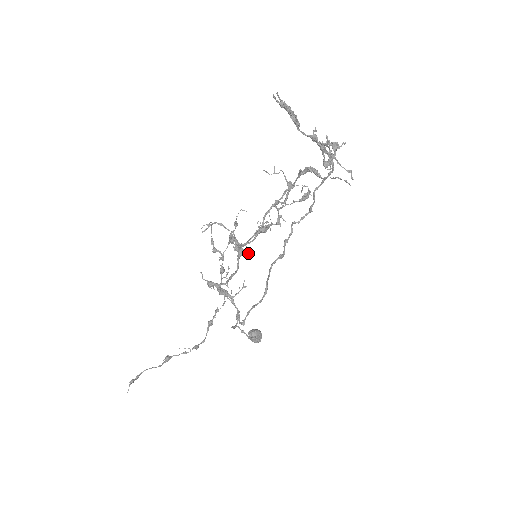
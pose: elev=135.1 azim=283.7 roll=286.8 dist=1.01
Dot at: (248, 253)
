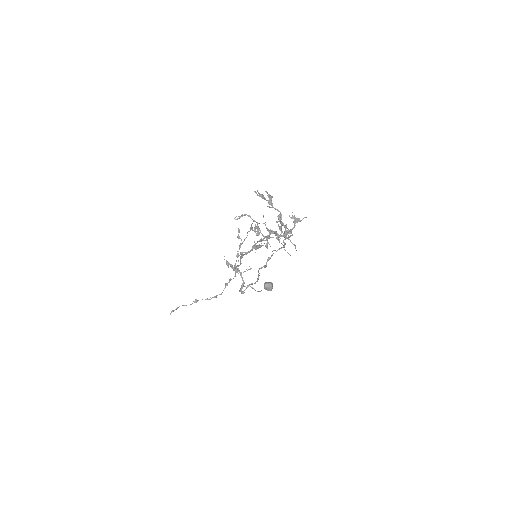
Dot at: occluded
